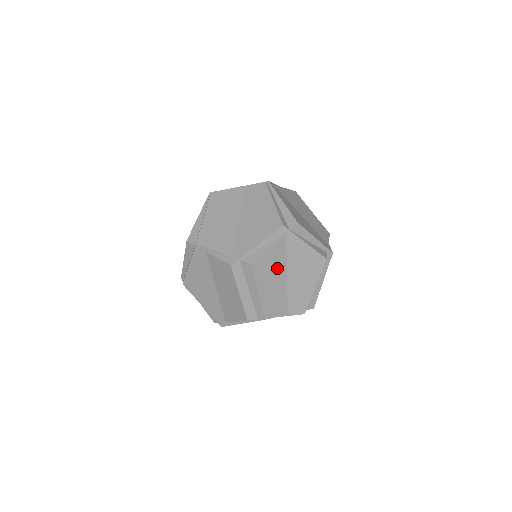
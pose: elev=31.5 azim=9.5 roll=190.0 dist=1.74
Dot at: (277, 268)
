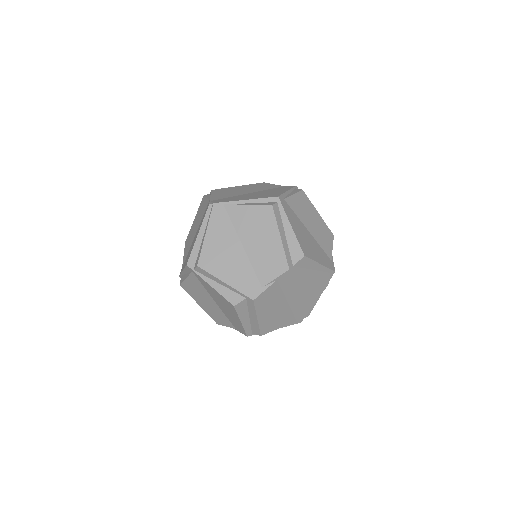
Dot at: (203, 294)
